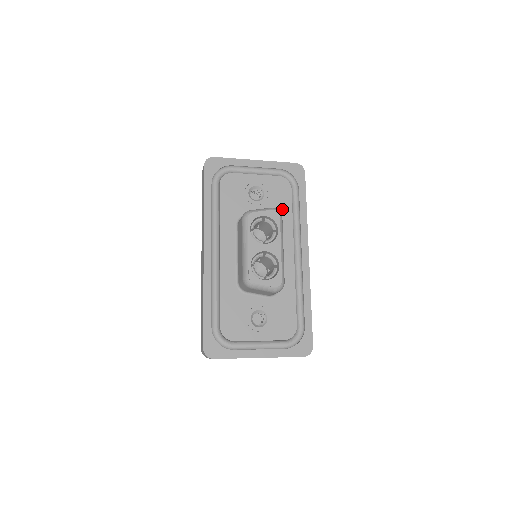
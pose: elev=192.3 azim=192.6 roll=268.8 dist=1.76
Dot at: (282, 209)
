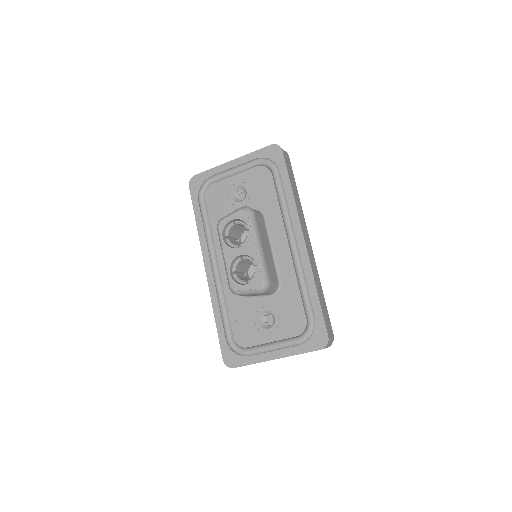
Dot at: (267, 200)
